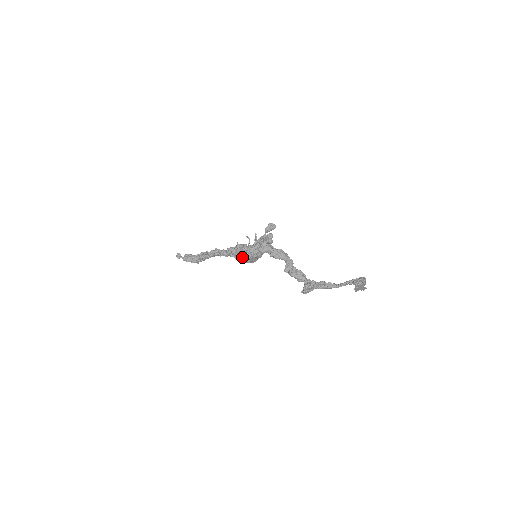
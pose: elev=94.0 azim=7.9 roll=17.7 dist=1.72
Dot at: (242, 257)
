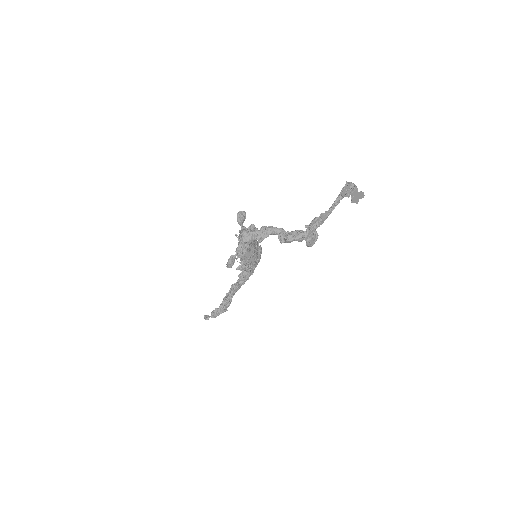
Dot at: (234, 261)
